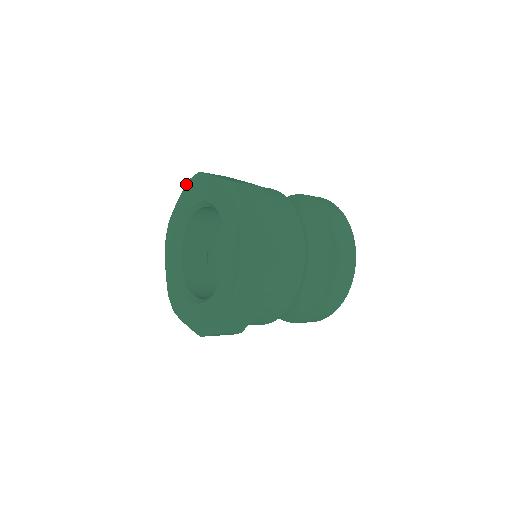
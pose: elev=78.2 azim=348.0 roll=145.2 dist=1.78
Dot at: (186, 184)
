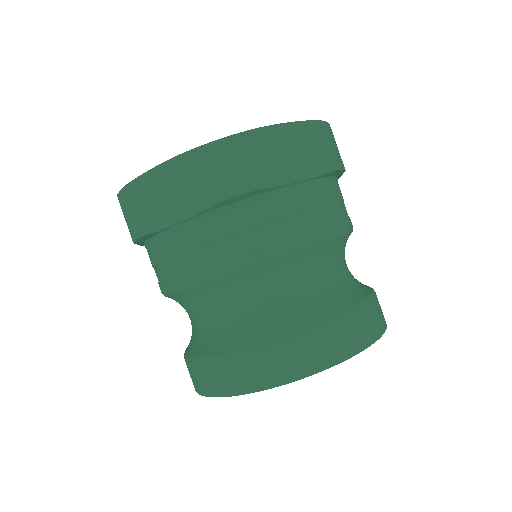
Dot at: occluded
